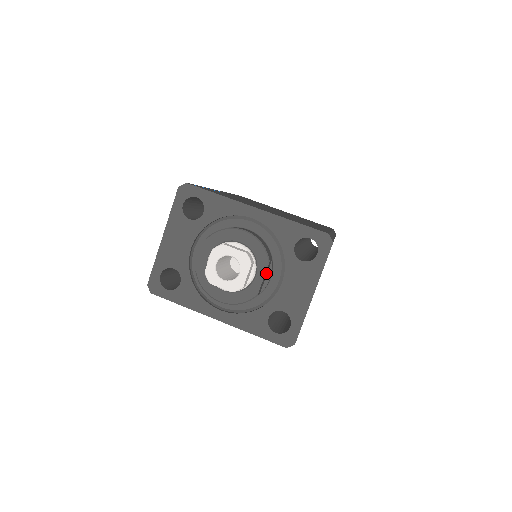
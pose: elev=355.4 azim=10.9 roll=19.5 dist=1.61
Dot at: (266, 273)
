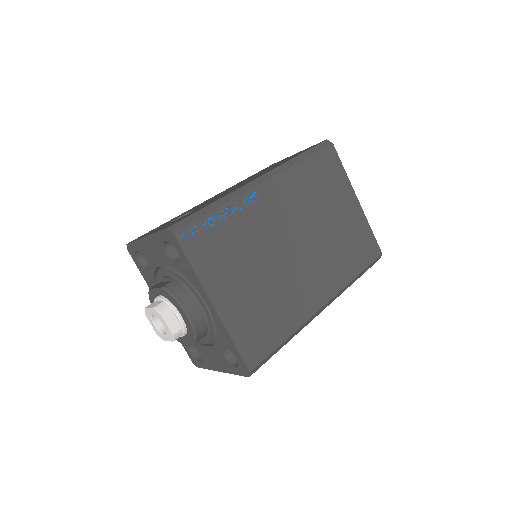
Dot at: occluded
